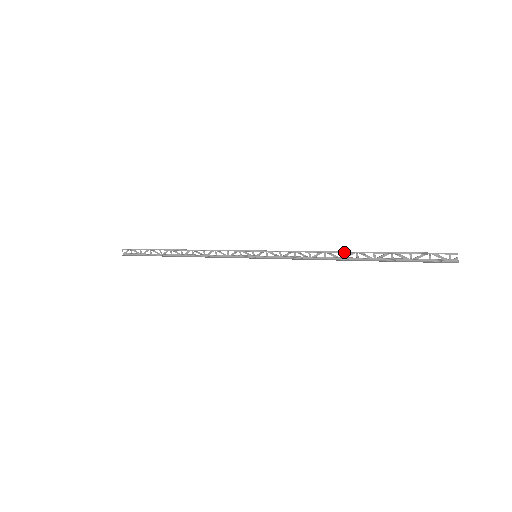
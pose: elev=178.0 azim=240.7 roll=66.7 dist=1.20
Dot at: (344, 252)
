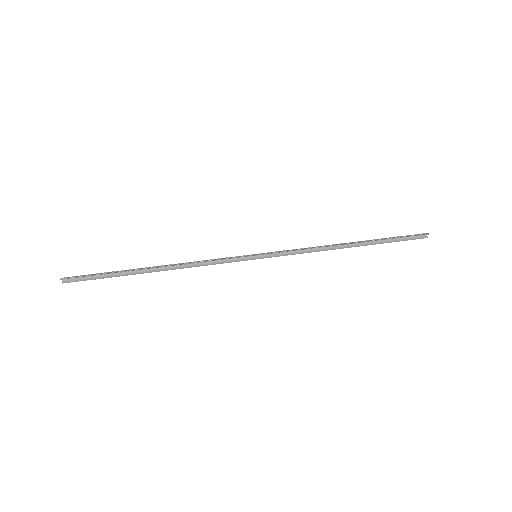
Dot at: occluded
